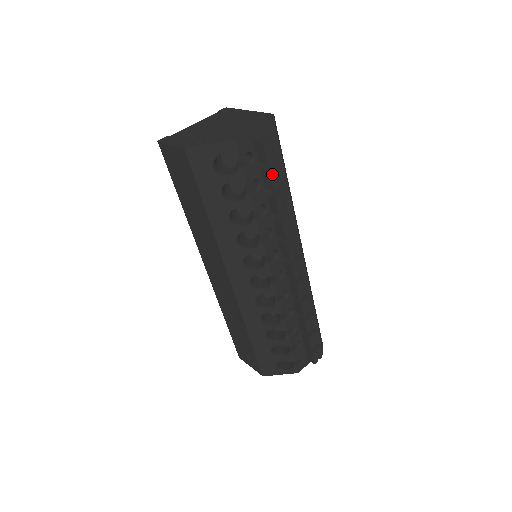
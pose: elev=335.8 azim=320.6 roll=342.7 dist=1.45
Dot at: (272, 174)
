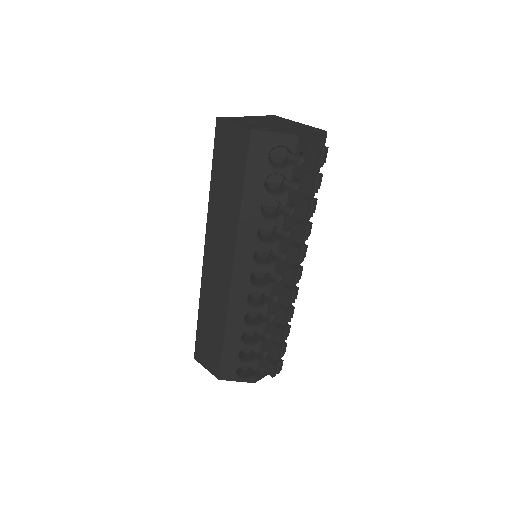
Dot at: (314, 179)
